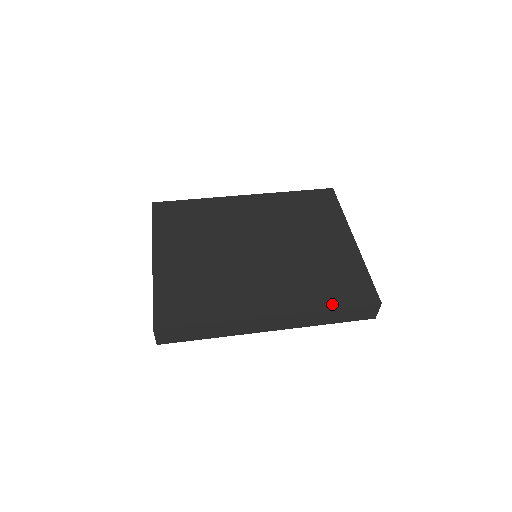
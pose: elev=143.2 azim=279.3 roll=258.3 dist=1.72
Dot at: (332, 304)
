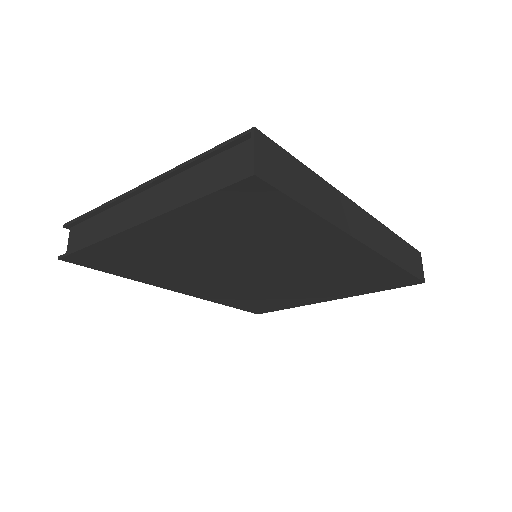
Dot at: occluded
